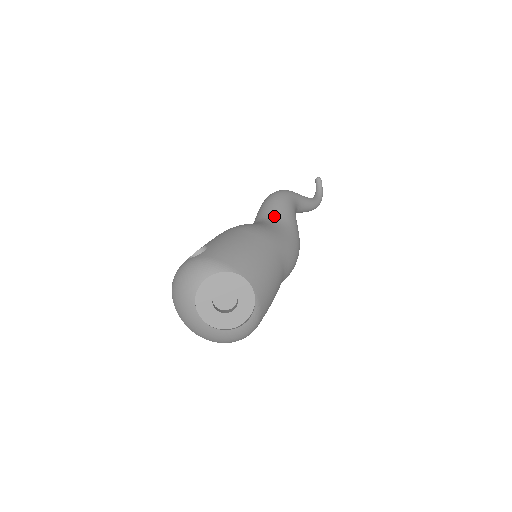
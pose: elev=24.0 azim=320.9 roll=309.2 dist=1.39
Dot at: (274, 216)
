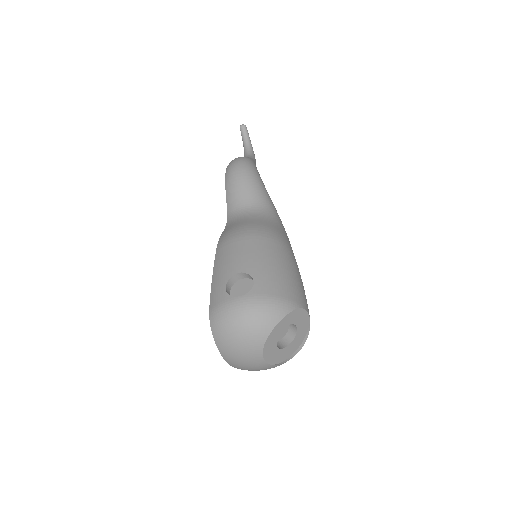
Dot at: (261, 203)
